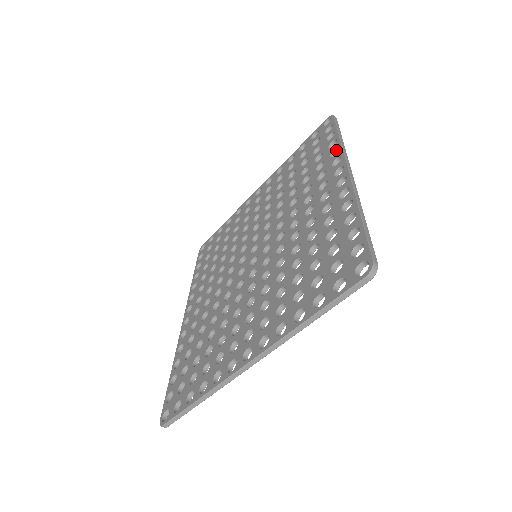
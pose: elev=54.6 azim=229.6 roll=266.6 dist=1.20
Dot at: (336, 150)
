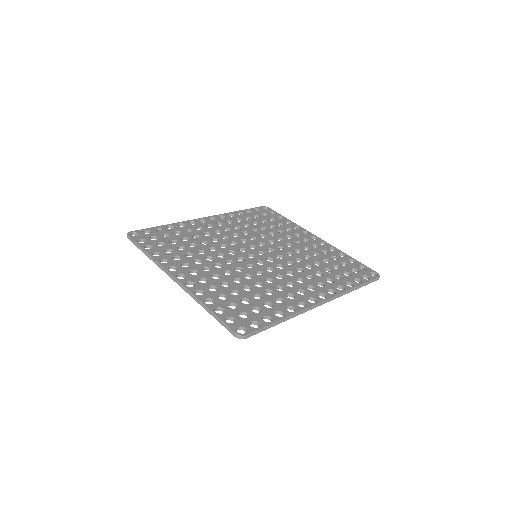
Dot at: (344, 288)
